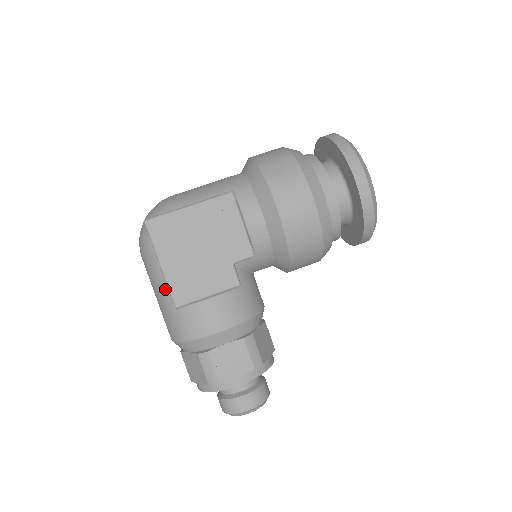
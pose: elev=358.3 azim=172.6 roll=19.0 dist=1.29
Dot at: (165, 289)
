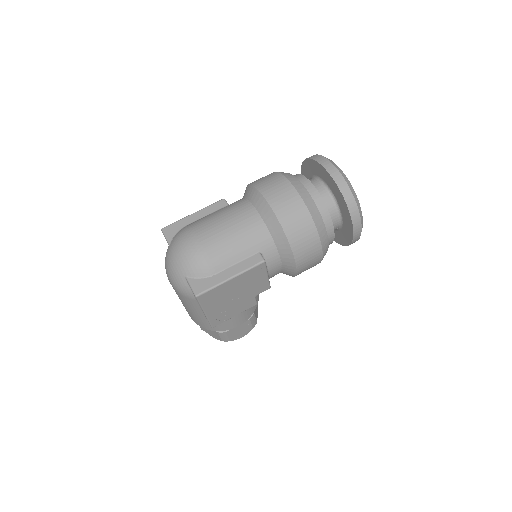
Dot at: (200, 313)
